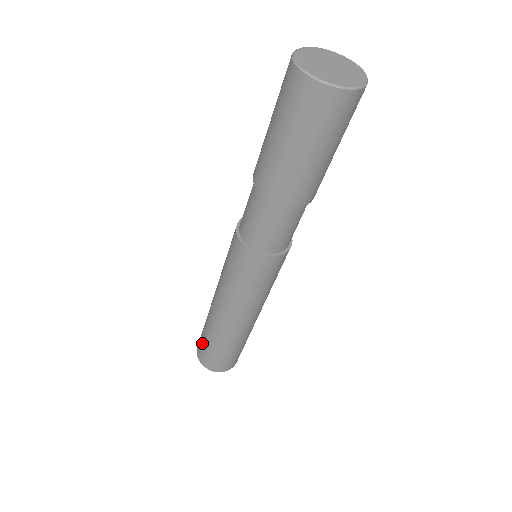
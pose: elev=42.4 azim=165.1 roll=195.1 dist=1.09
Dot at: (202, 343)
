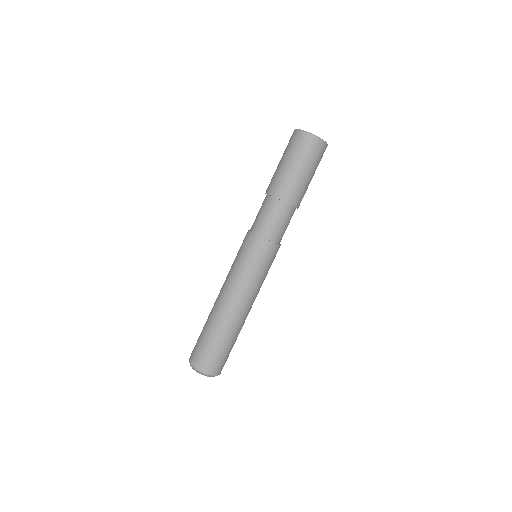
Dot at: (206, 349)
